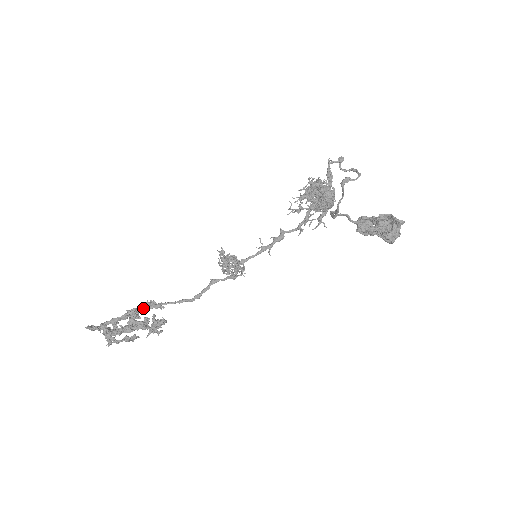
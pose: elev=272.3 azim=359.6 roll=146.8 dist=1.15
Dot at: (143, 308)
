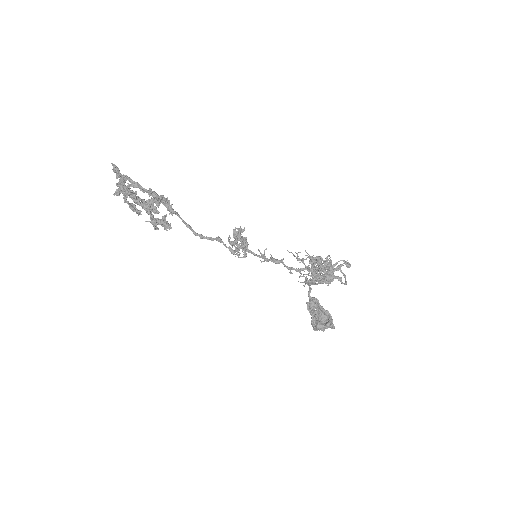
Dot at: (161, 200)
